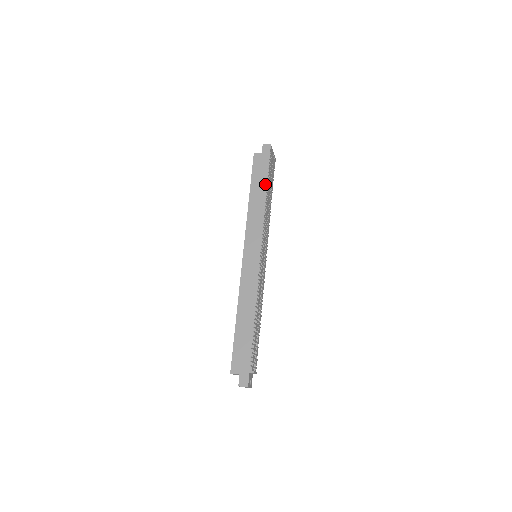
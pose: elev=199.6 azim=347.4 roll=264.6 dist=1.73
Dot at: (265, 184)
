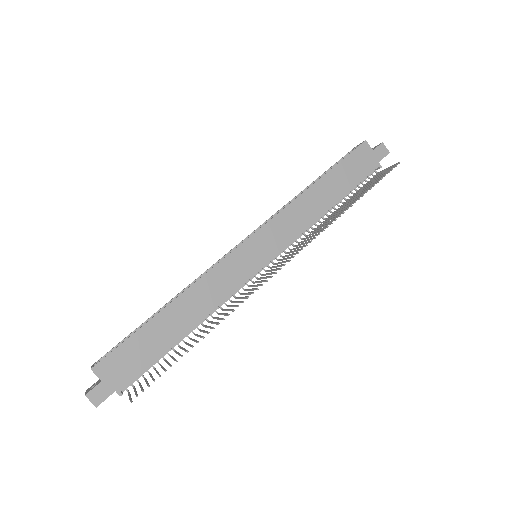
Dot at: (344, 188)
